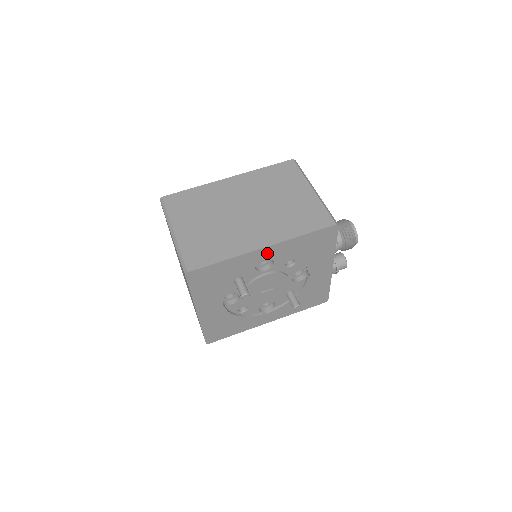
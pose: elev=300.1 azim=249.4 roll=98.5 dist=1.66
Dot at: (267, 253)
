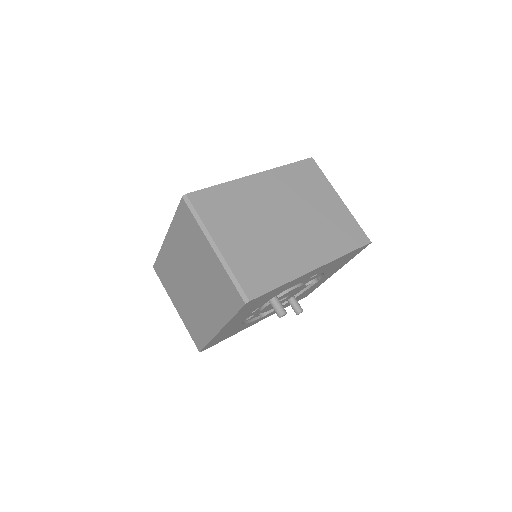
Dot at: (313, 272)
